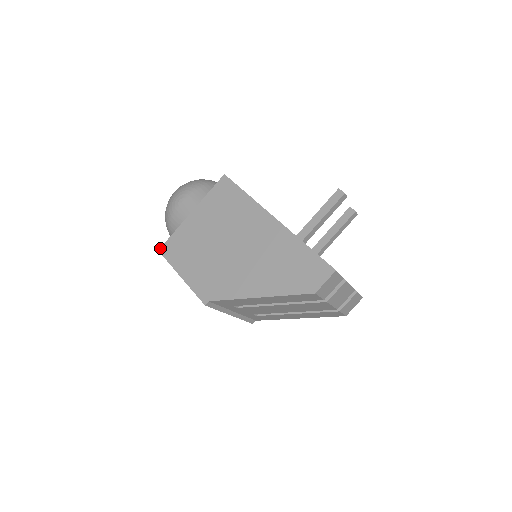
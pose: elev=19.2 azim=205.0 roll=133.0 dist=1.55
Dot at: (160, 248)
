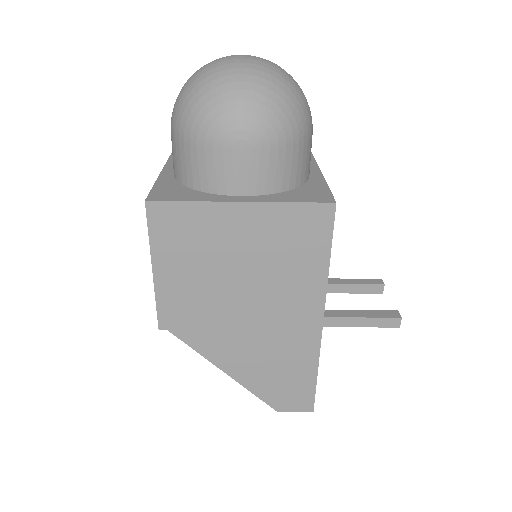
Dot at: (151, 201)
